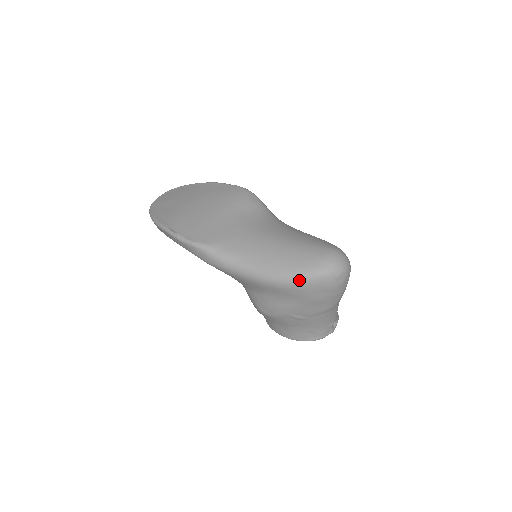
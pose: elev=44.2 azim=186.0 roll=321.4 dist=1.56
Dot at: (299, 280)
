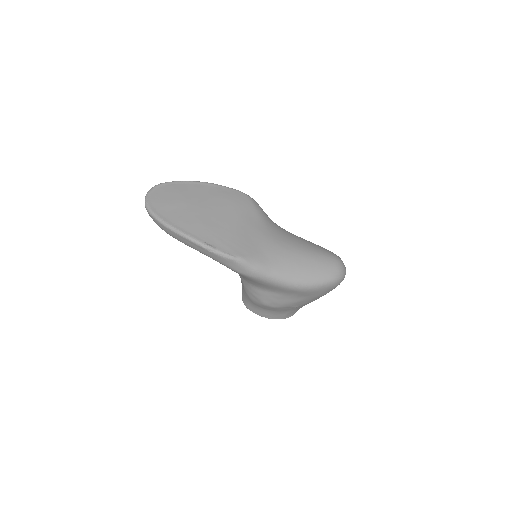
Dot at: (320, 286)
